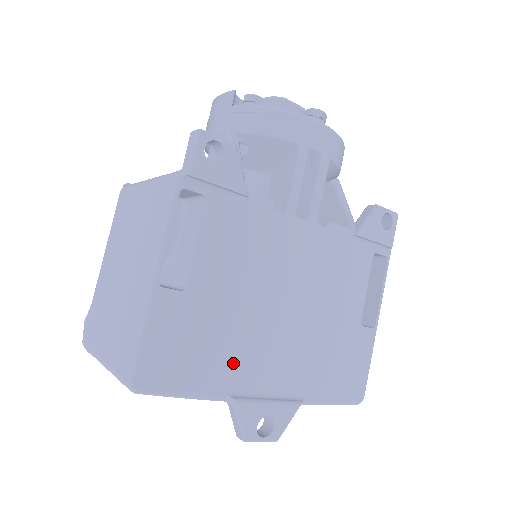
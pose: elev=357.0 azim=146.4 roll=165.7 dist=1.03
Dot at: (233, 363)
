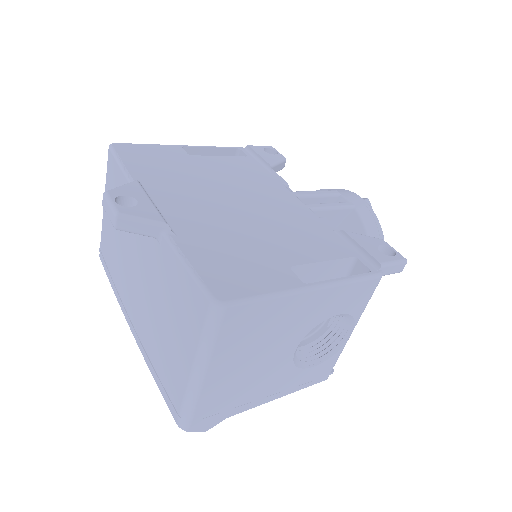
Dot at: (165, 181)
